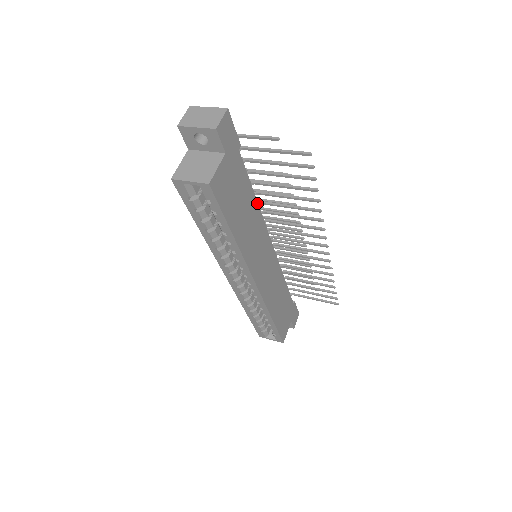
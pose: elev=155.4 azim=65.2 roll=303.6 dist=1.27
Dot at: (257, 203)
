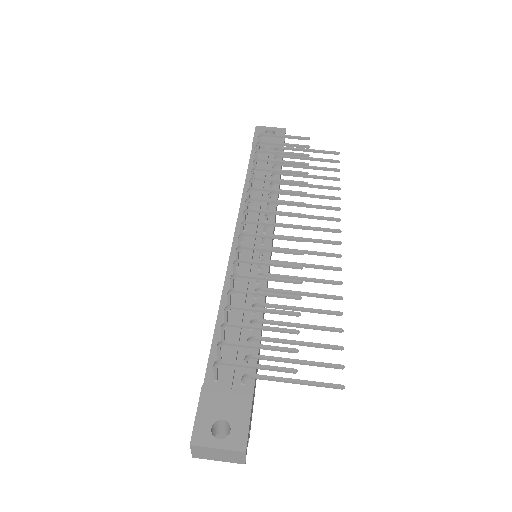
Dot at: occluded
